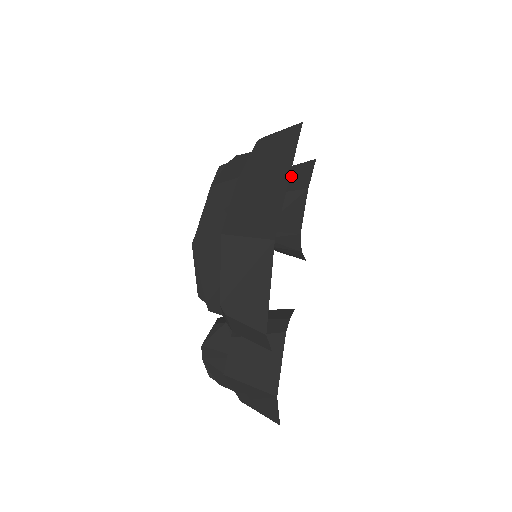
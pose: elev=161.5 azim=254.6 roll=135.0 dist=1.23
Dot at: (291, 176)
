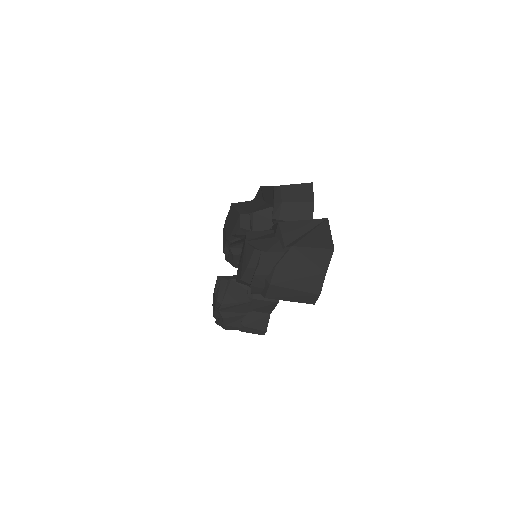
Dot at: occluded
